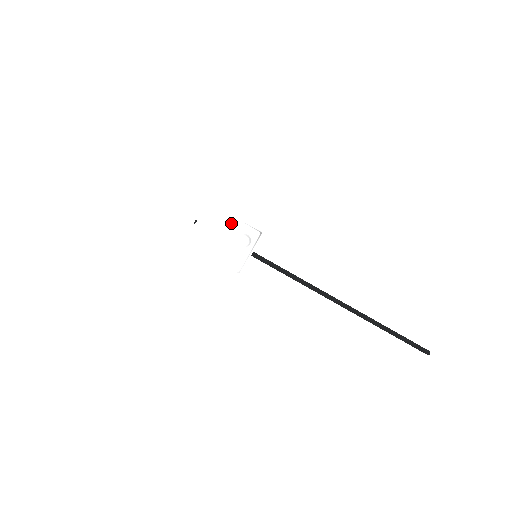
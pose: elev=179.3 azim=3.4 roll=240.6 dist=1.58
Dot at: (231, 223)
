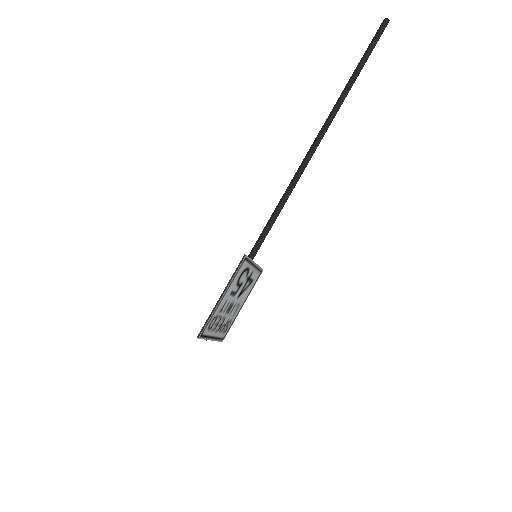
Dot at: (225, 300)
